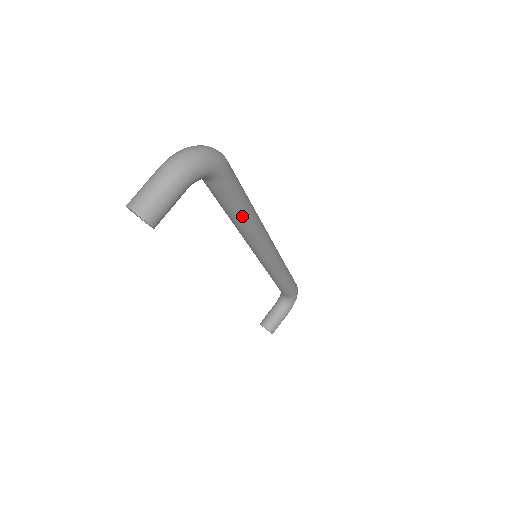
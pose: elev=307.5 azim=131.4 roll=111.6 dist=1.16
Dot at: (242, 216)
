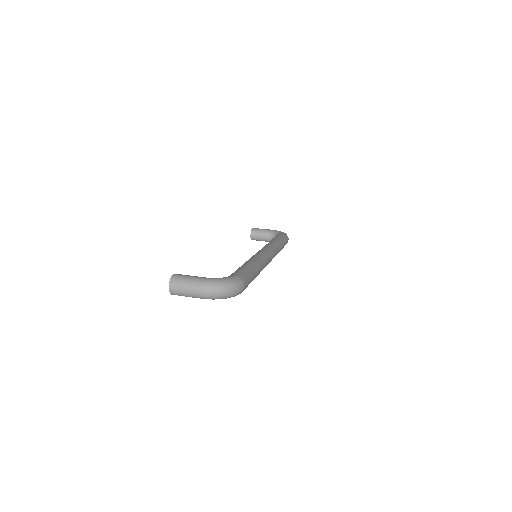
Dot at: occluded
